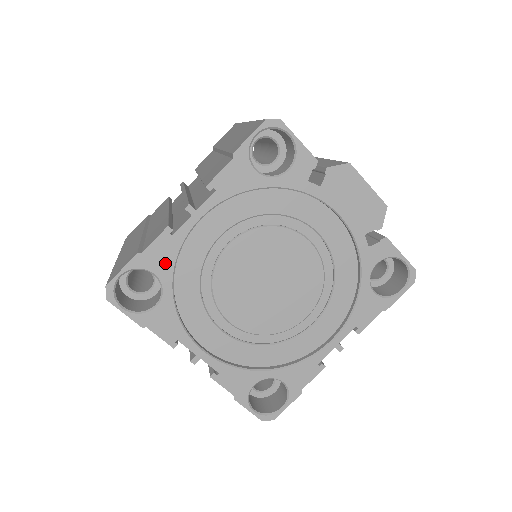
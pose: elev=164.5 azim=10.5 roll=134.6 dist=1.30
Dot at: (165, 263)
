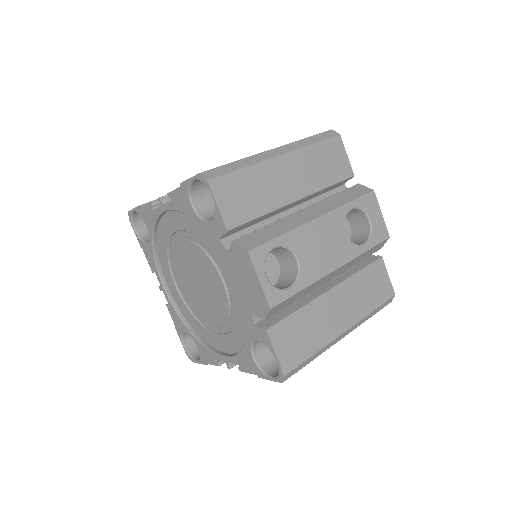
Dot at: (150, 222)
